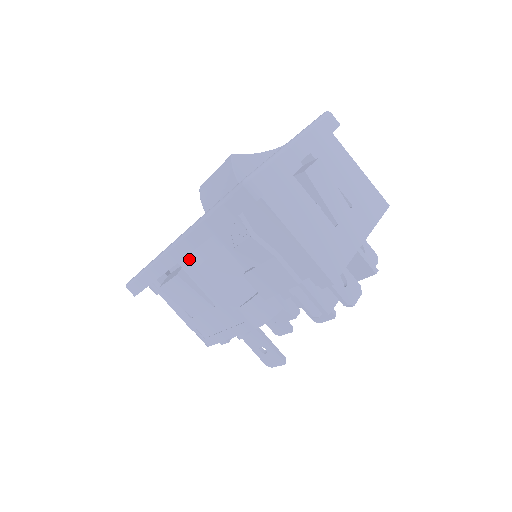
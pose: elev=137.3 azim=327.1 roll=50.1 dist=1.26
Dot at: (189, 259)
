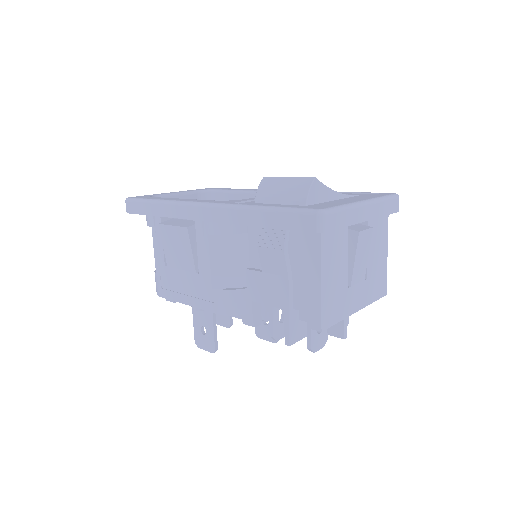
Dot at: (209, 224)
